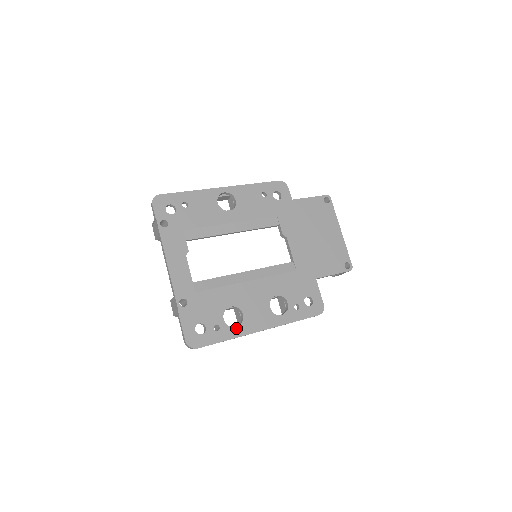
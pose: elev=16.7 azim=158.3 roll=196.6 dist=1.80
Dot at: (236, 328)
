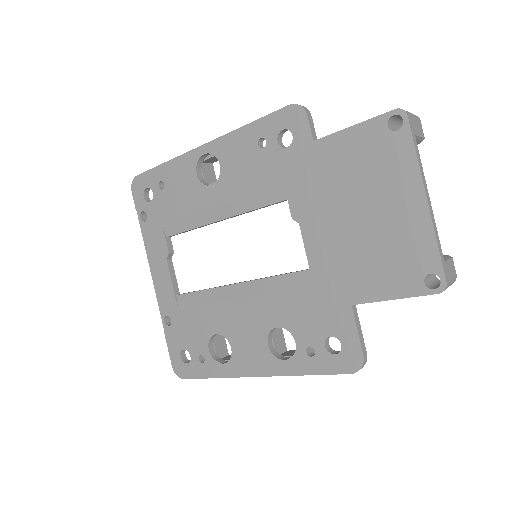
Dot at: (223, 365)
